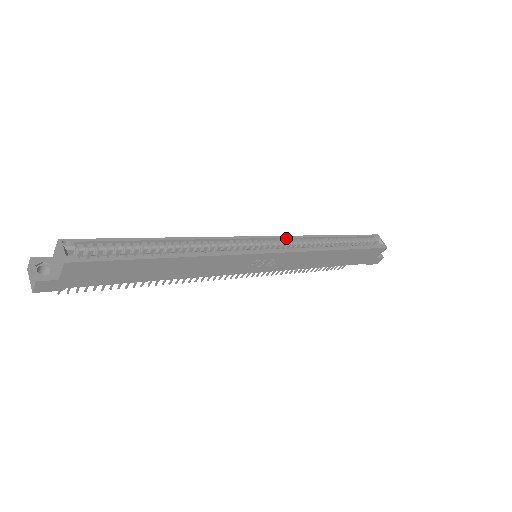
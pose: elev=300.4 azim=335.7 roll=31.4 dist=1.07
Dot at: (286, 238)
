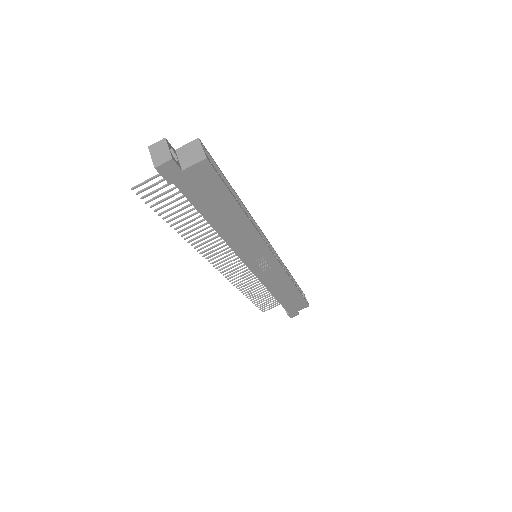
Dot at: (276, 254)
